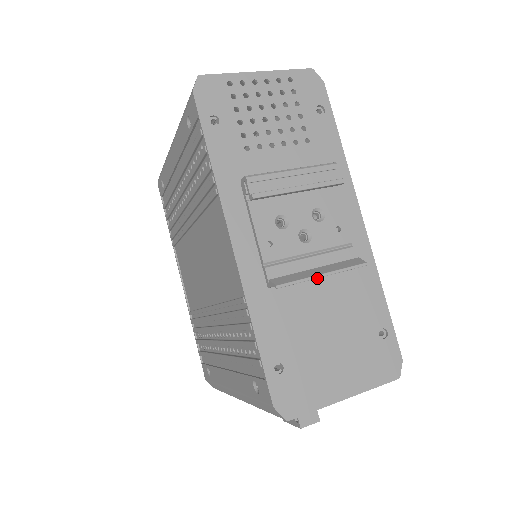
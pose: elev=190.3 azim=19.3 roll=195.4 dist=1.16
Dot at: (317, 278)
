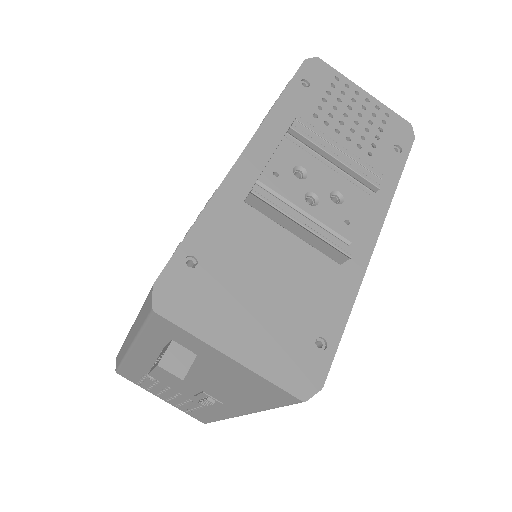
Dot at: (295, 238)
